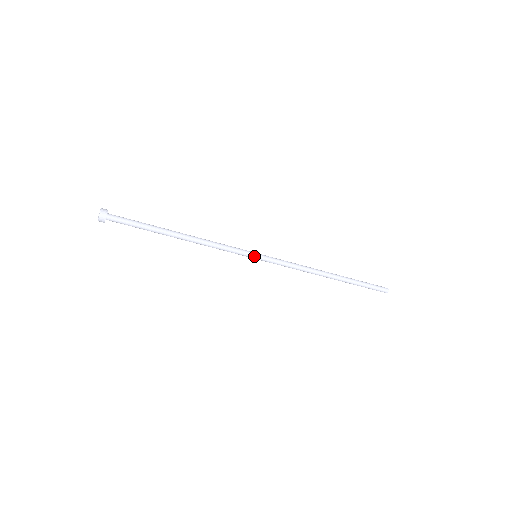
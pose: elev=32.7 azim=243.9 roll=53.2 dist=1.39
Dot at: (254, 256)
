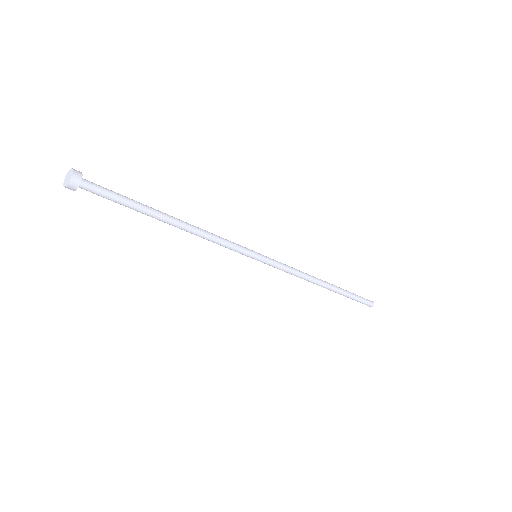
Dot at: (253, 258)
